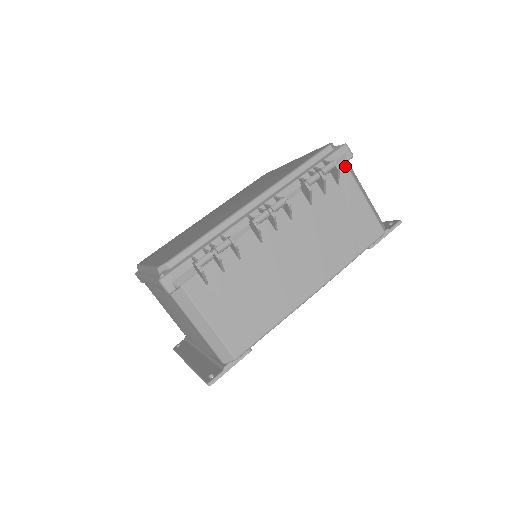
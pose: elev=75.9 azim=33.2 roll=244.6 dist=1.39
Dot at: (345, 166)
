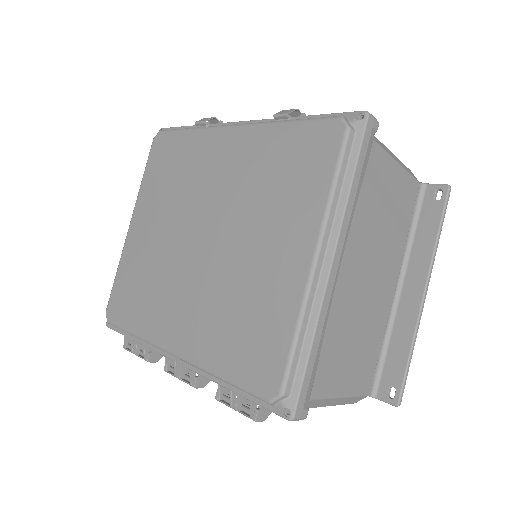
Dot at: occluded
